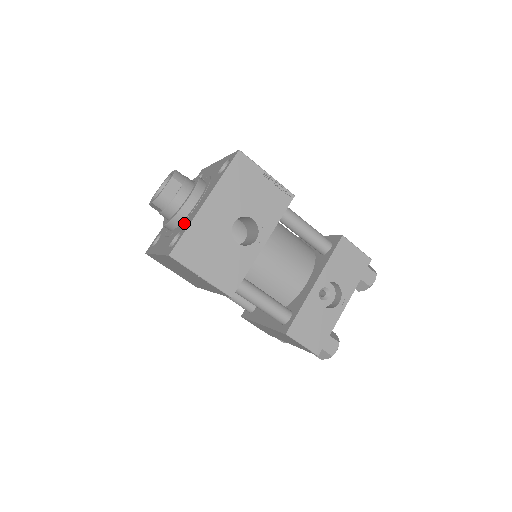
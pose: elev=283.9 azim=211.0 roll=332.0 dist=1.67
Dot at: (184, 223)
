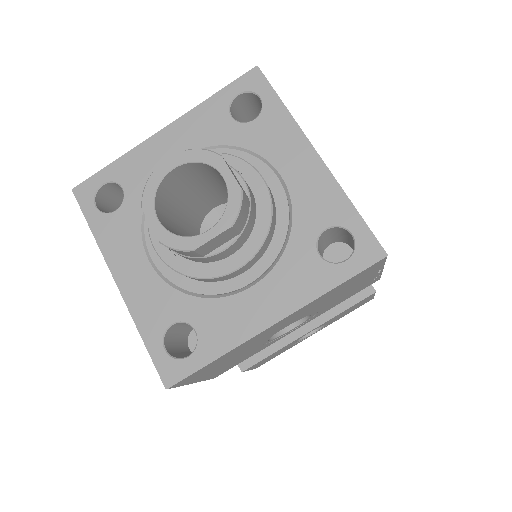
Dot at: (208, 309)
